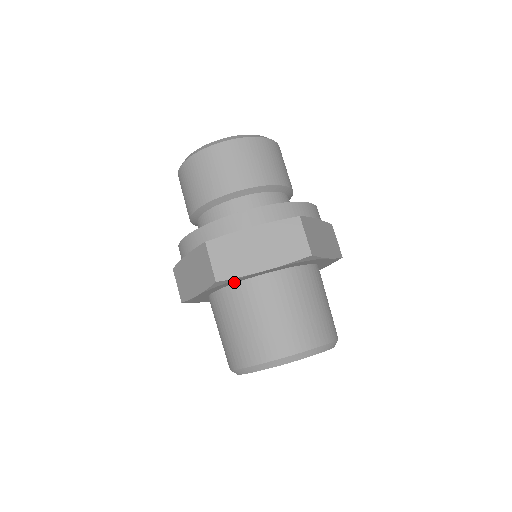
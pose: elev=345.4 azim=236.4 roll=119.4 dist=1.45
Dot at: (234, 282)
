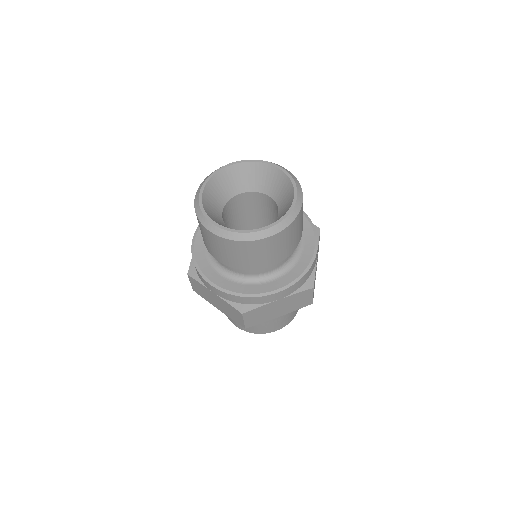
Dot at: occluded
